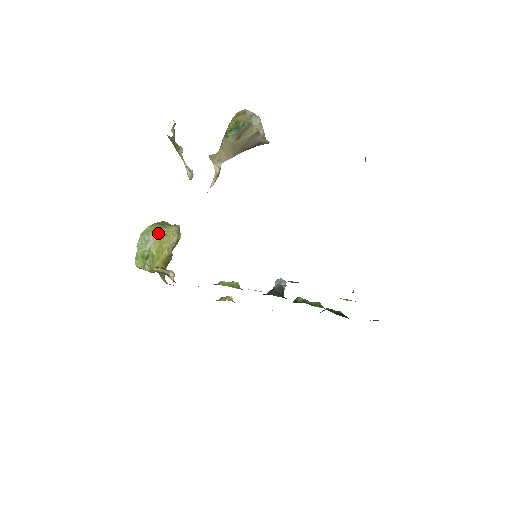
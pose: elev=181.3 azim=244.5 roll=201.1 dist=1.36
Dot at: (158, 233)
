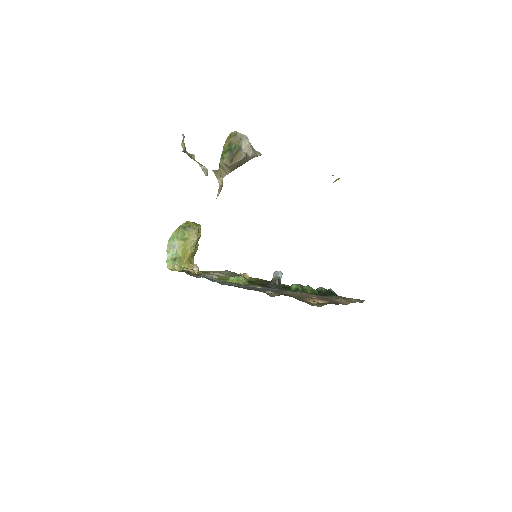
Dot at: (181, 238)
